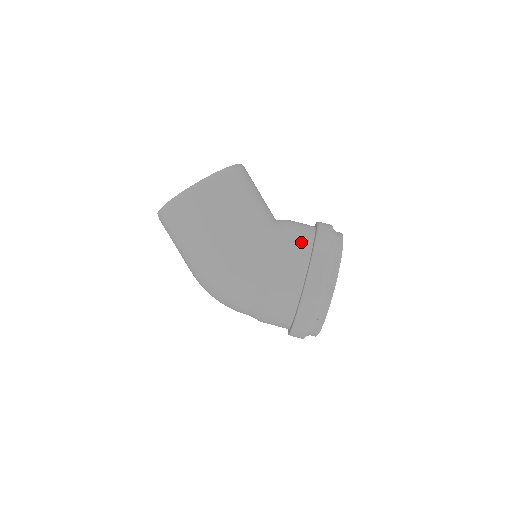
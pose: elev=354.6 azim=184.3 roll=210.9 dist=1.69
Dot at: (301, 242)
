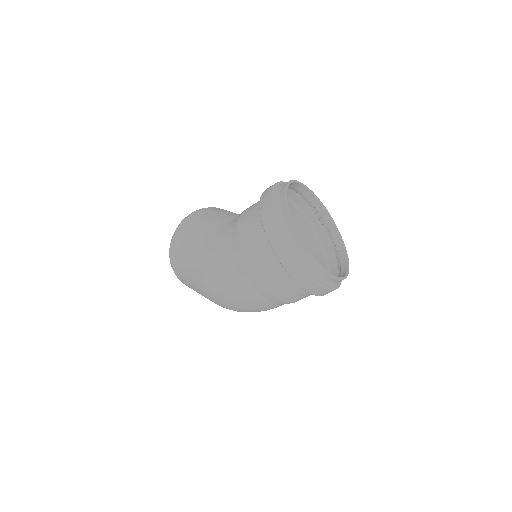
Dot at: occluded
